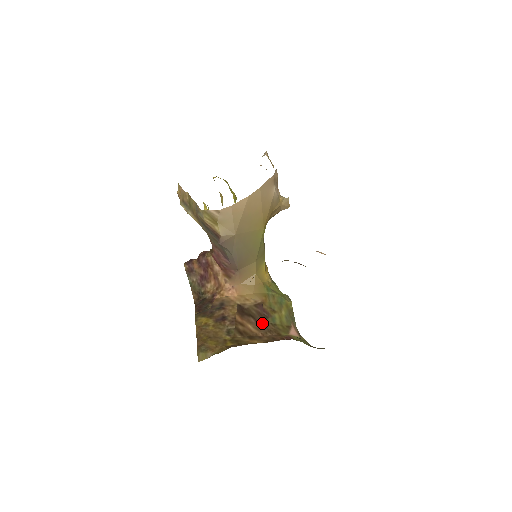
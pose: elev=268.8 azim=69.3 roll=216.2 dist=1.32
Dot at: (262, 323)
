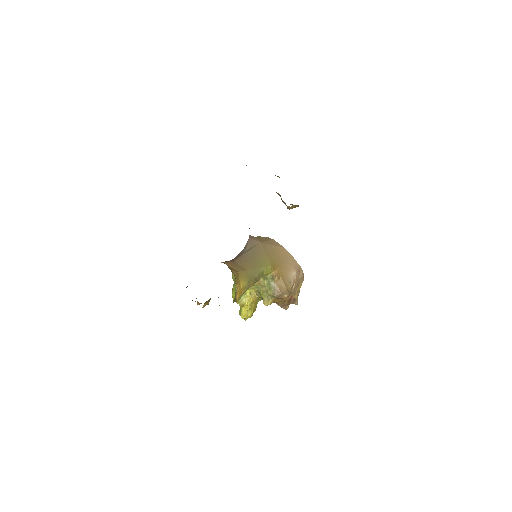
Dot at: occluded
